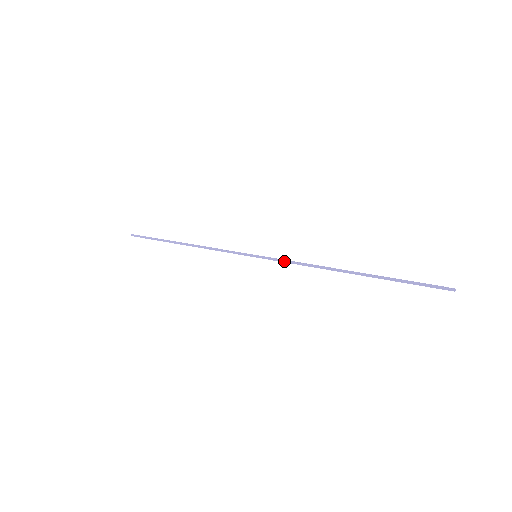
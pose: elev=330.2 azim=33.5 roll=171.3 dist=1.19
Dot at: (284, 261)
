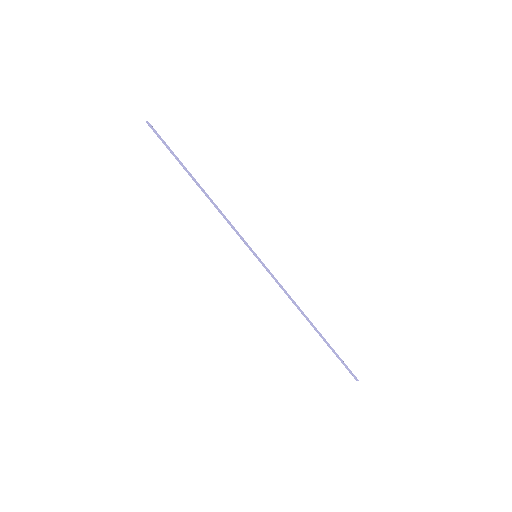
Dot at: (274, 279)
